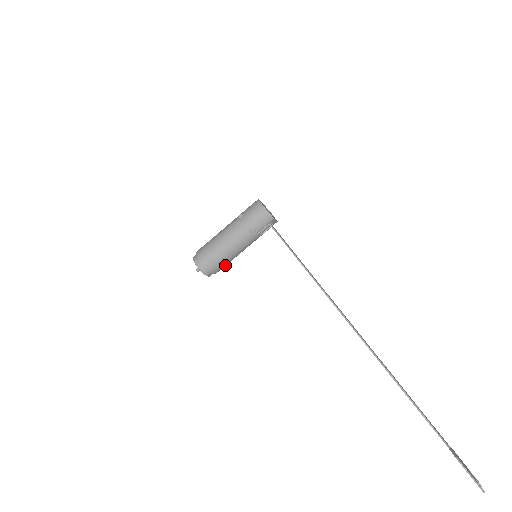
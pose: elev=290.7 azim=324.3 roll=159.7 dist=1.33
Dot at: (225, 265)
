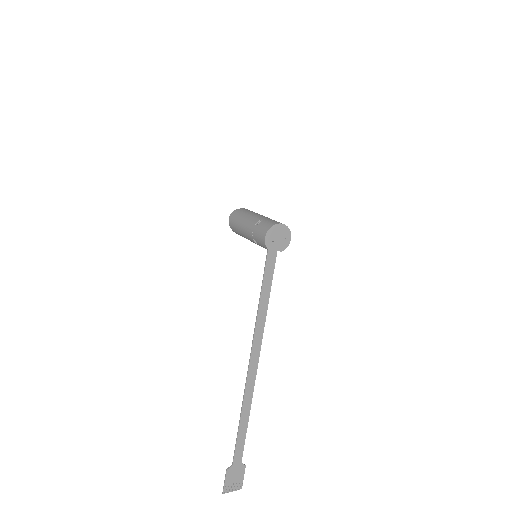
Dot at: occluded
